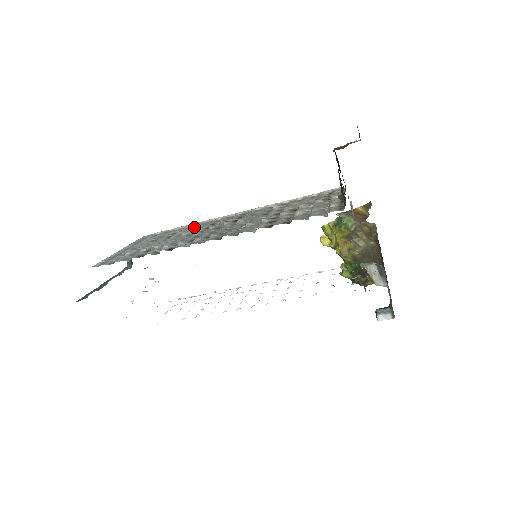
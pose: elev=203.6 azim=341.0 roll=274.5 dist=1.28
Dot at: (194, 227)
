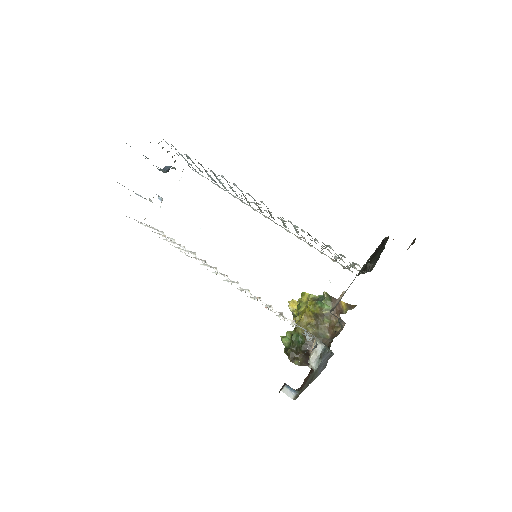
Dot at: occluded
